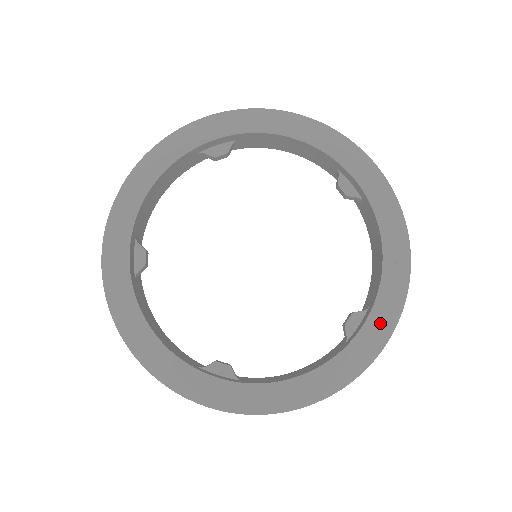
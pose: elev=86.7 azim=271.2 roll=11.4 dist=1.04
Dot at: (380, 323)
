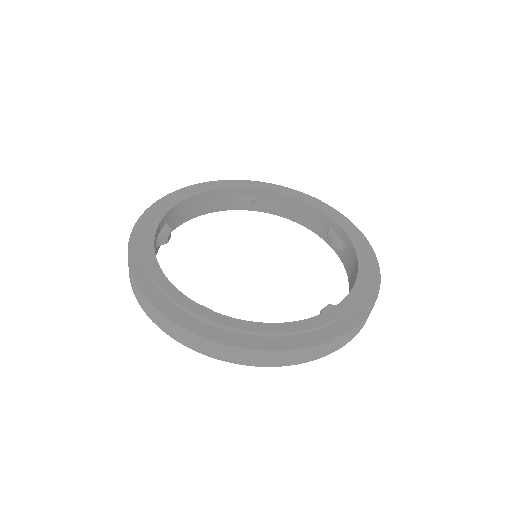
Dot at: (352, 311)
